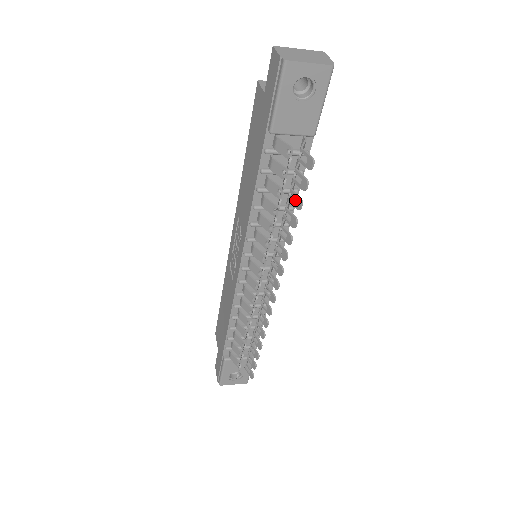
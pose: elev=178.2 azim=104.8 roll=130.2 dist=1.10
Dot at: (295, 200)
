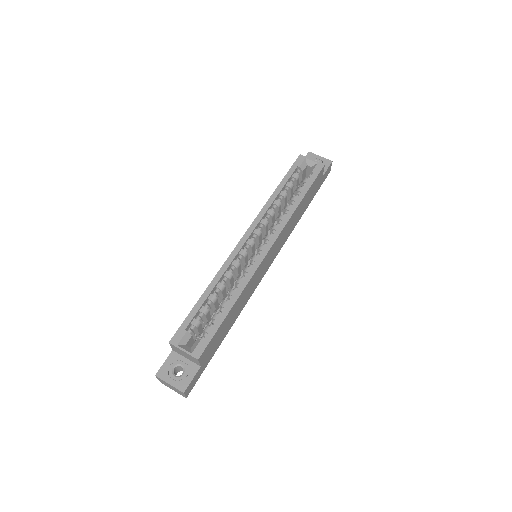
Dot at: (237, 316)
